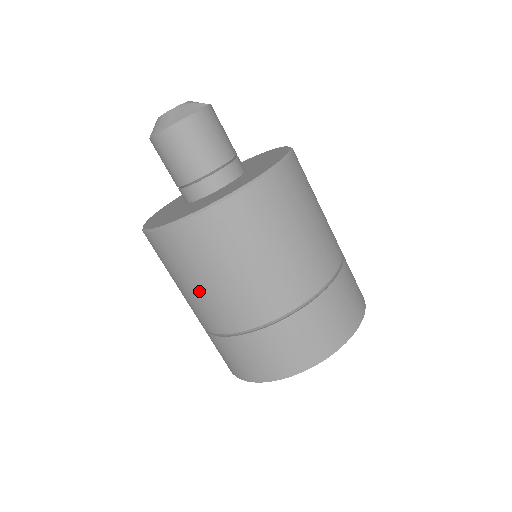
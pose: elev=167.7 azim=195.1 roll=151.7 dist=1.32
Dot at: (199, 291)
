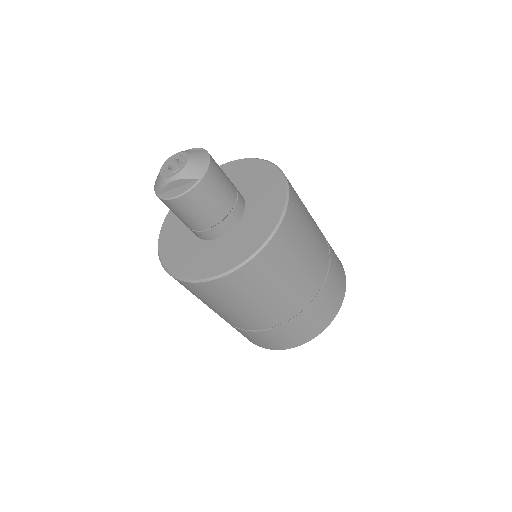
Dot at: occluded
